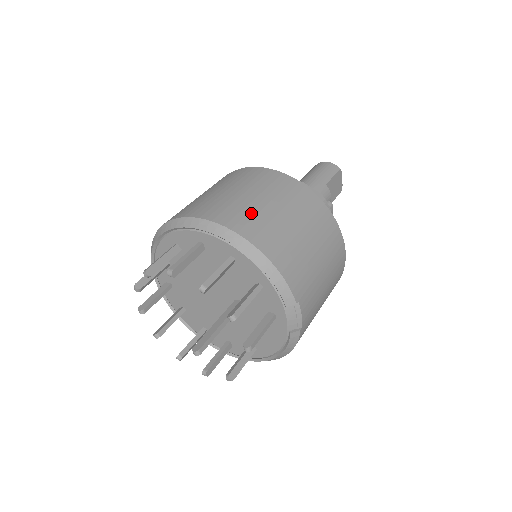
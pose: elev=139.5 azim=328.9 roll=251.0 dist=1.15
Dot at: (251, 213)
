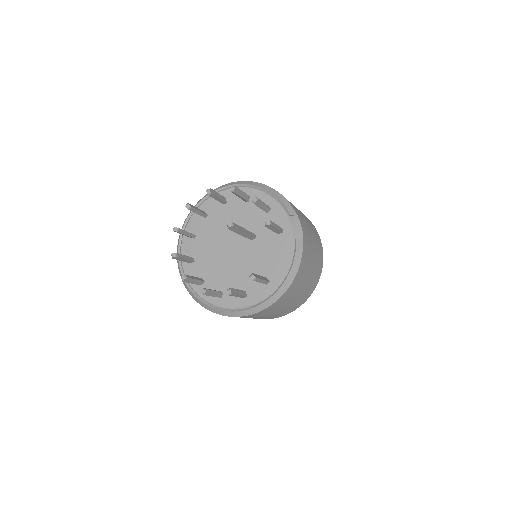
Dot at: occluded
